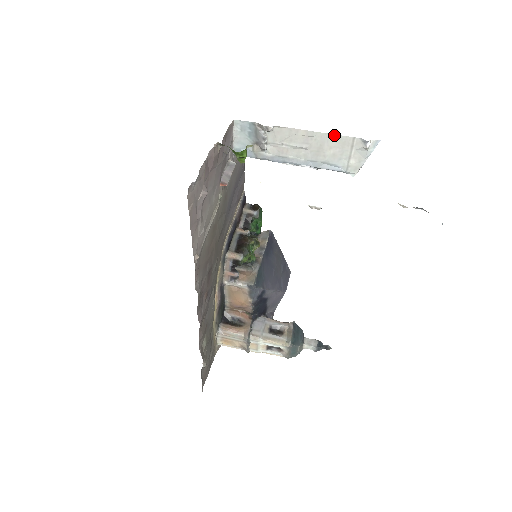
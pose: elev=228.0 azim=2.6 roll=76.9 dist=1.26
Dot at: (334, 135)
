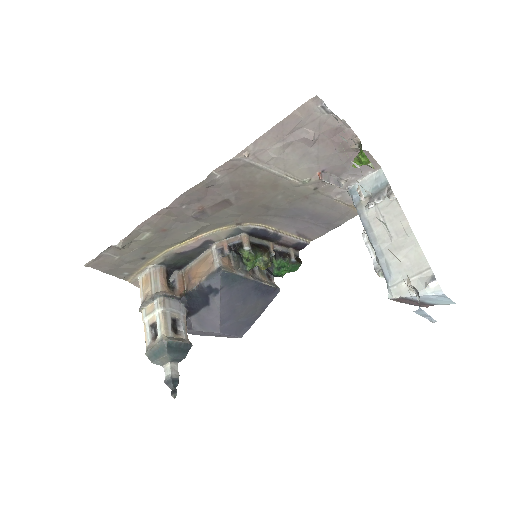
Dot at: (421, 250)
